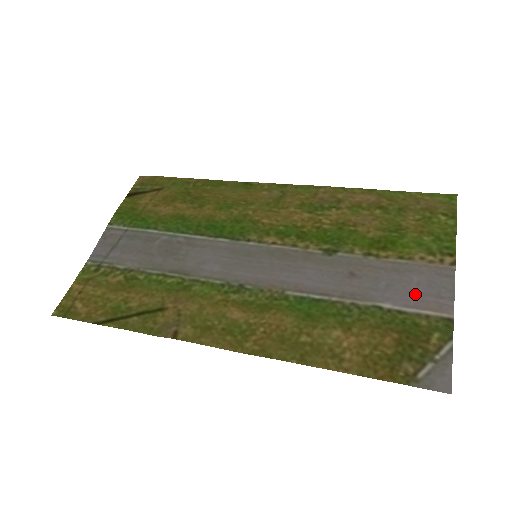
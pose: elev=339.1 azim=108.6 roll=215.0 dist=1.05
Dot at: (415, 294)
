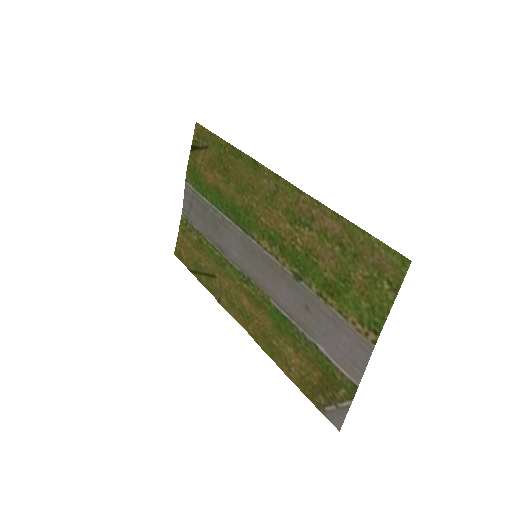
Dot at: (340, 351)
